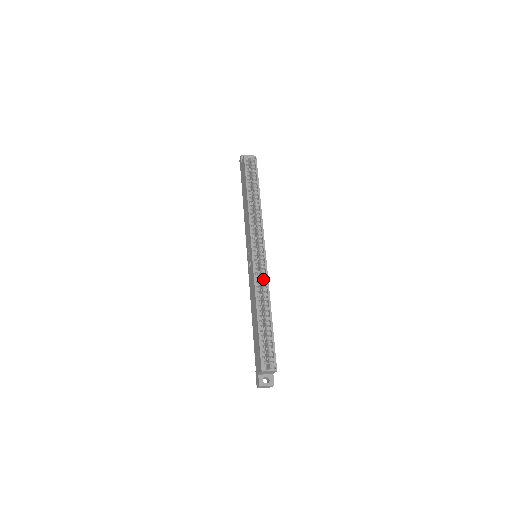
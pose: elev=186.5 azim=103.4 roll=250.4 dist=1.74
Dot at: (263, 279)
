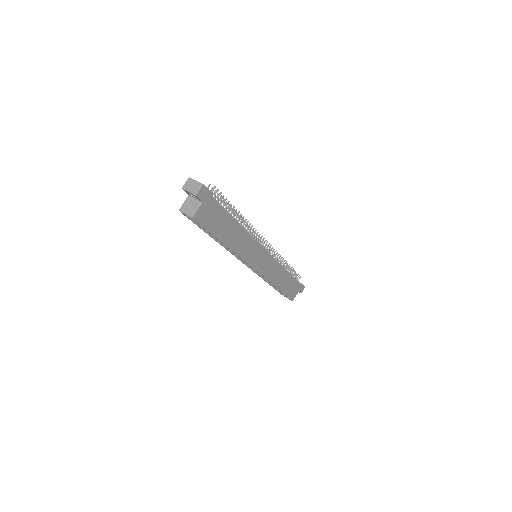
Dot at: occluded
